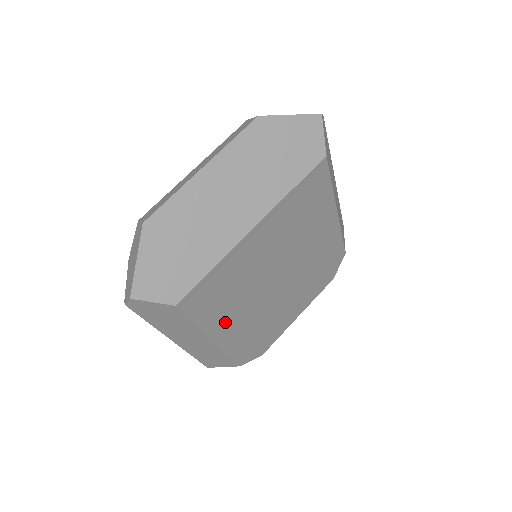
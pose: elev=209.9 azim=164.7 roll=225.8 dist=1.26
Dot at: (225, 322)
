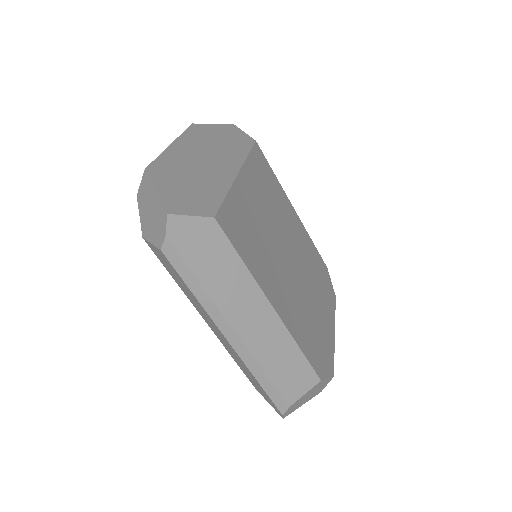
Dot at: (270, 284)
